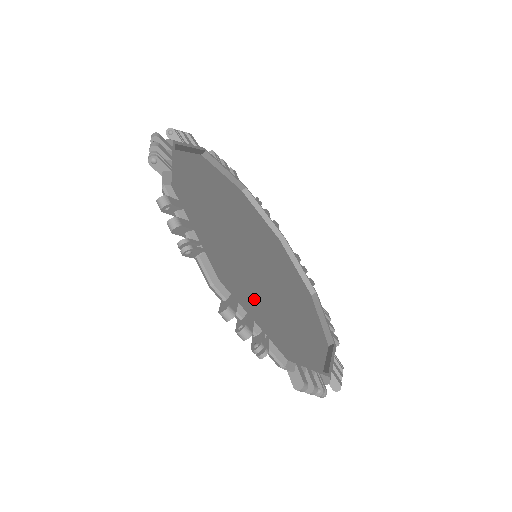
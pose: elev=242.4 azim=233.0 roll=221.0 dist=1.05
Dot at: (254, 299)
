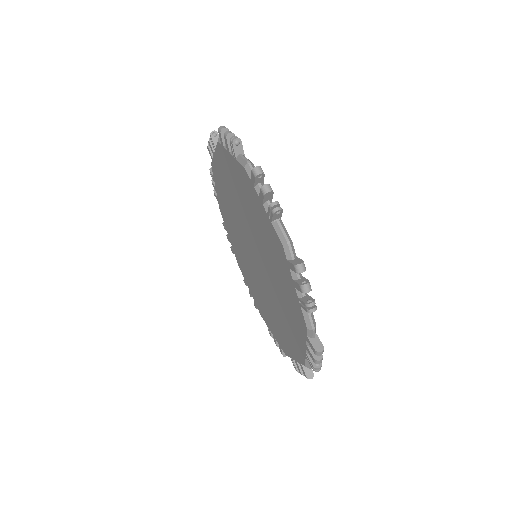
Dot at: occluded
